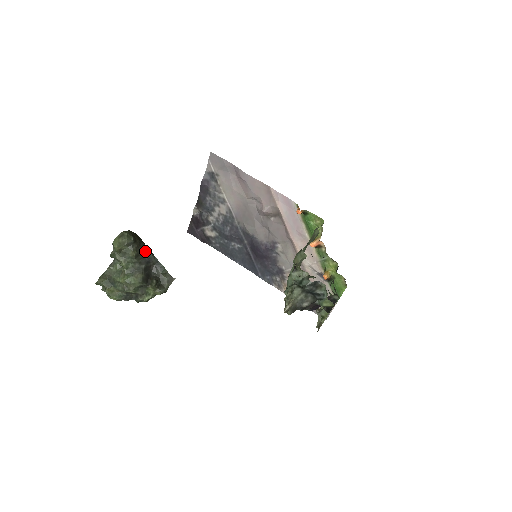
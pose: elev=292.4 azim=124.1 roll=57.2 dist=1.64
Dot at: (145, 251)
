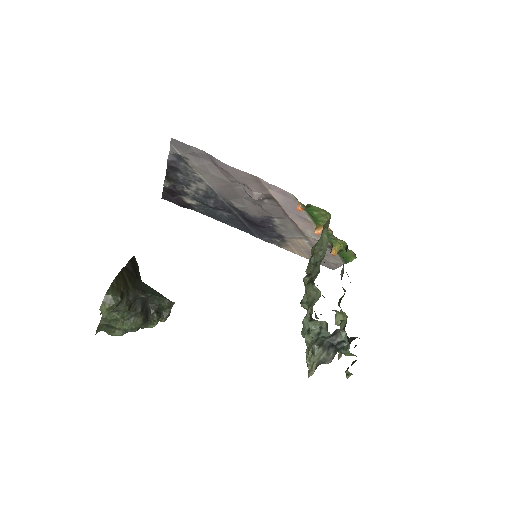
Dot at: (136, 297)
